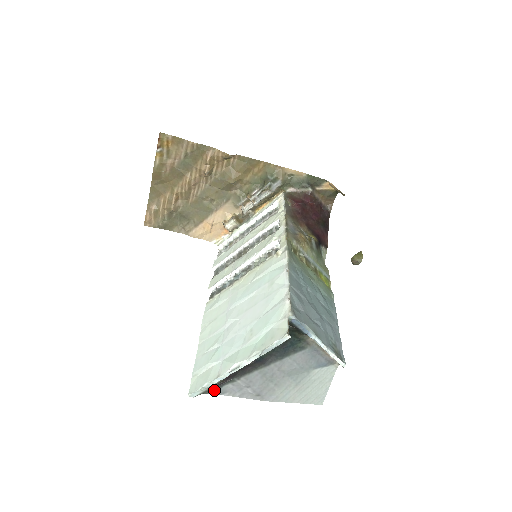
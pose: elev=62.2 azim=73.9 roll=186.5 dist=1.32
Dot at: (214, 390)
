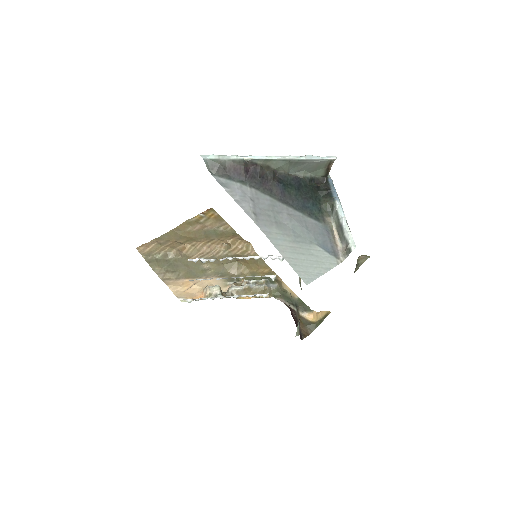
Dot at: (220, 177)
